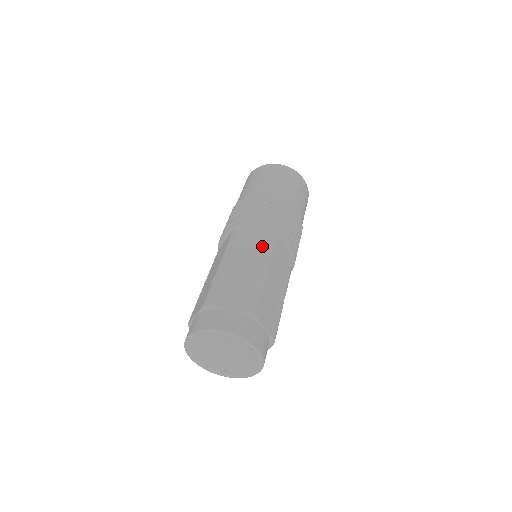
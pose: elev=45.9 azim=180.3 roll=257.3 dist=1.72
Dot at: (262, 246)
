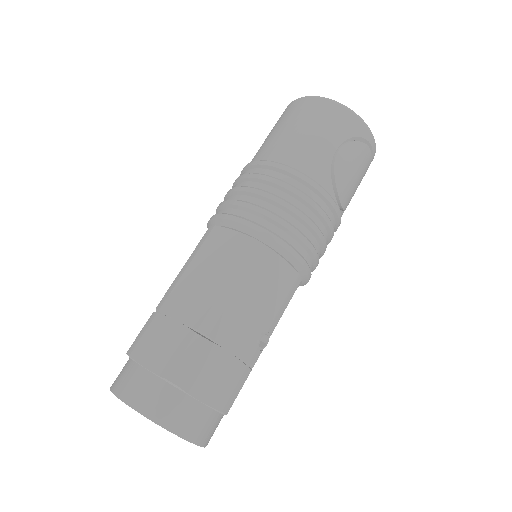
Dot at: (232, 260)
